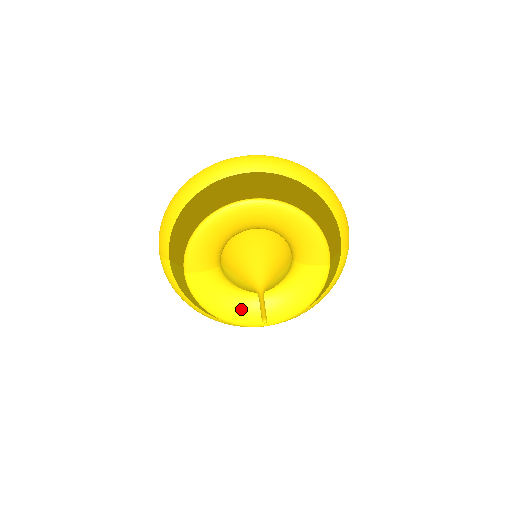
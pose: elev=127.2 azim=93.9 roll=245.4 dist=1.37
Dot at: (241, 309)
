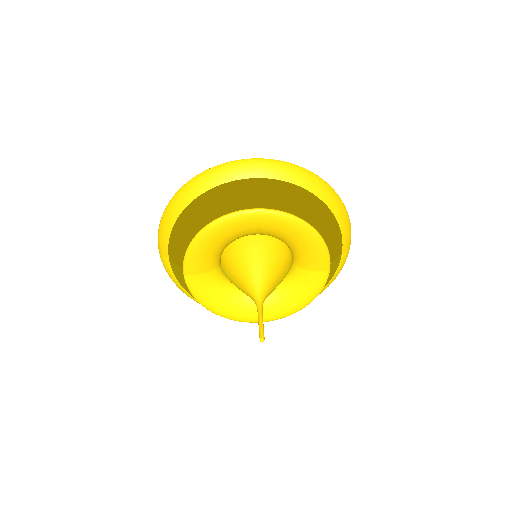
Dot at: (240, 307)
